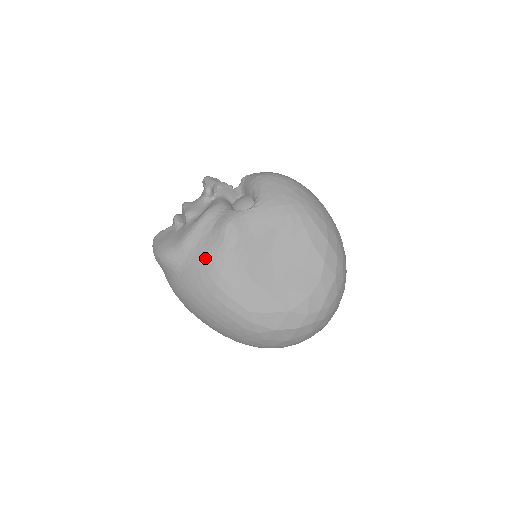
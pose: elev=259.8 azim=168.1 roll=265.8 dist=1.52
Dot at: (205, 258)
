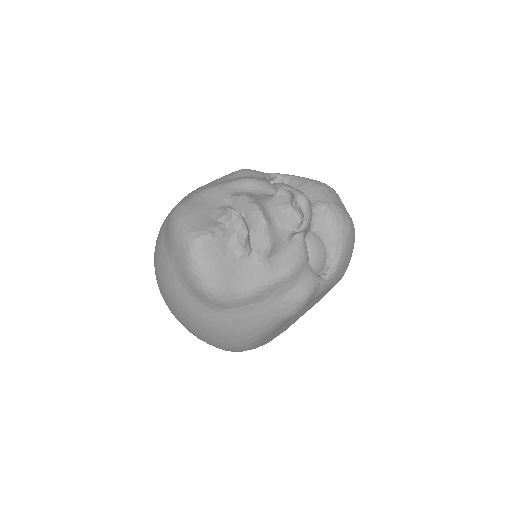
Dot at: (261, 318)
